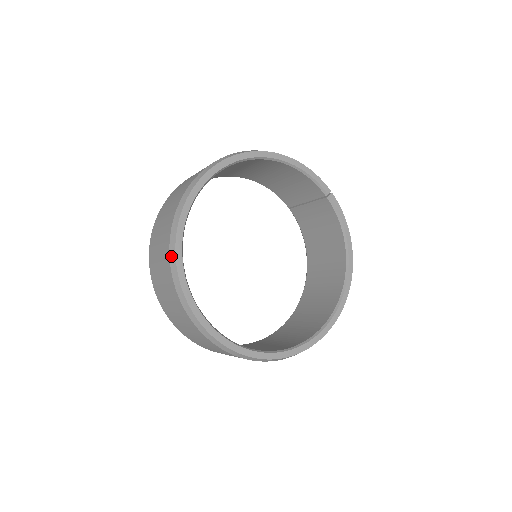
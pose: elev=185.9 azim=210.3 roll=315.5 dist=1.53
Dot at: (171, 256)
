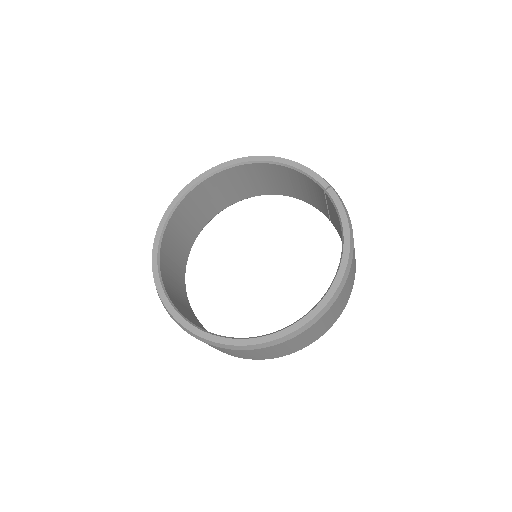
Dot at: occluded
